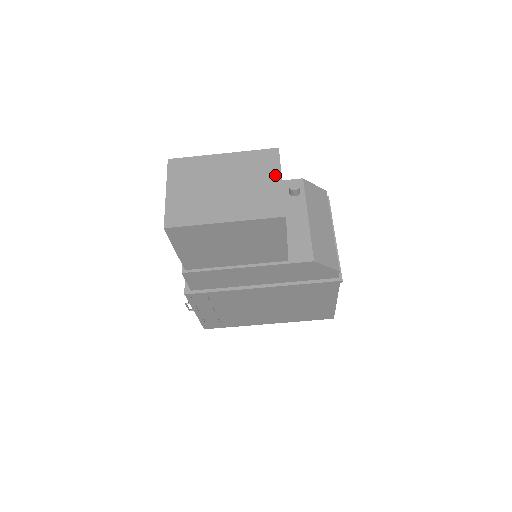
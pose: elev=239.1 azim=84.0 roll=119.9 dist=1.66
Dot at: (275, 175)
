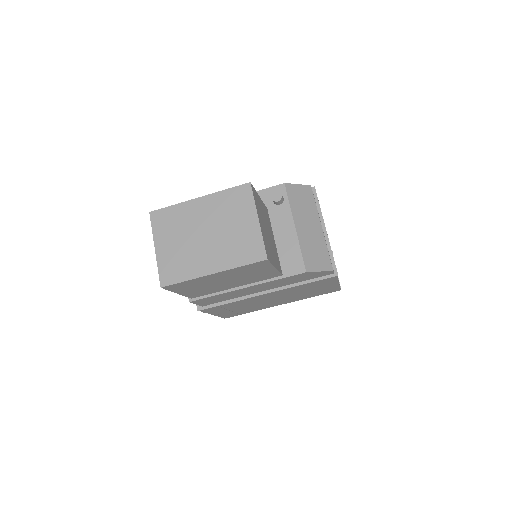
Dot at: (251, 215)
